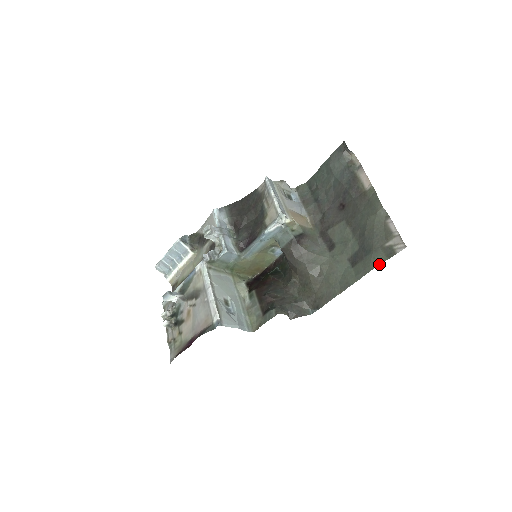
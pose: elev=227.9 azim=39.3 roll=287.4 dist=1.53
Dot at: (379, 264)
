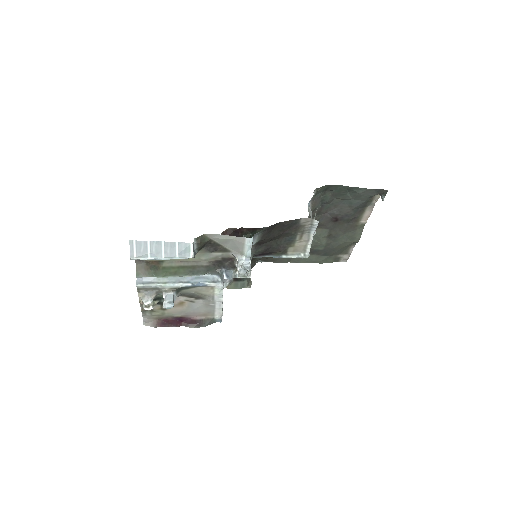
Dot at: occluded
